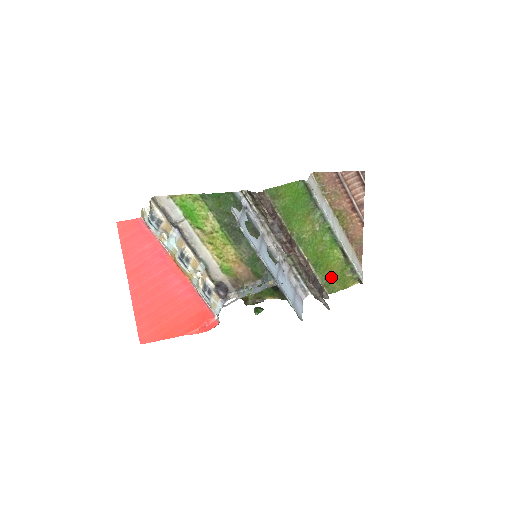
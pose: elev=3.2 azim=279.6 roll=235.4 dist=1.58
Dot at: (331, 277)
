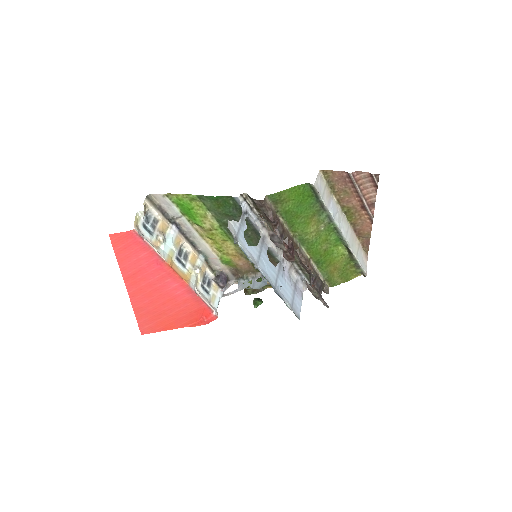
Dot at: (333, 272)
